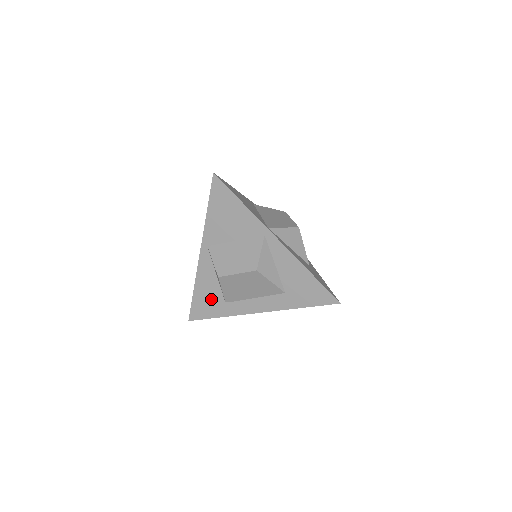
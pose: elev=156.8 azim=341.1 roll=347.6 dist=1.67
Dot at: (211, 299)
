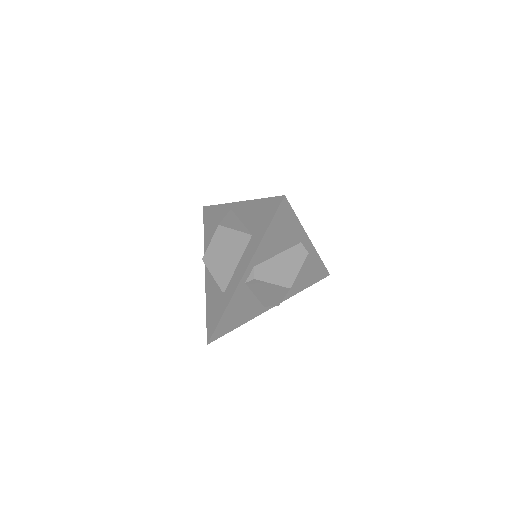
Dot at: (216, 302)
